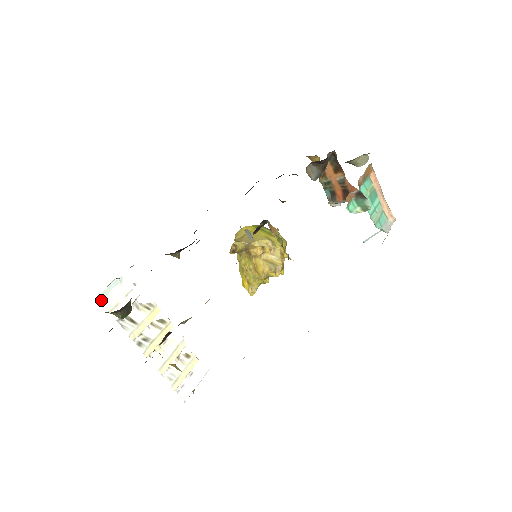
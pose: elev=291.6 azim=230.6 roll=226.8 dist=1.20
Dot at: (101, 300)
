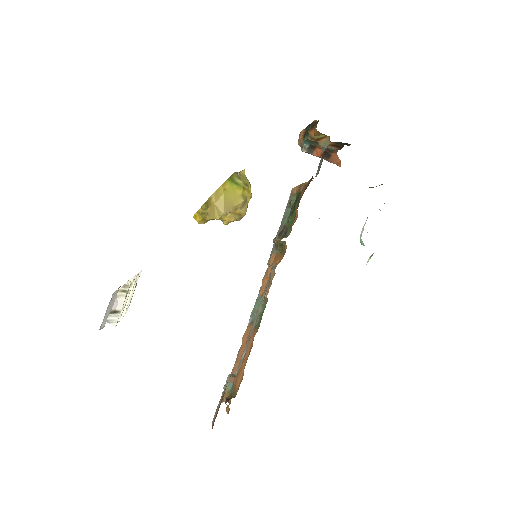
Dot at: (100, 328)
